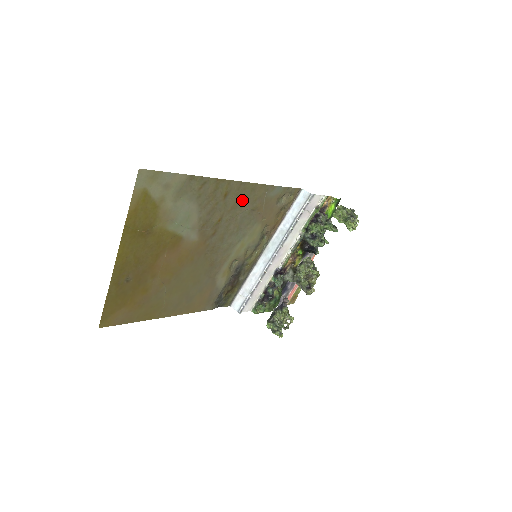
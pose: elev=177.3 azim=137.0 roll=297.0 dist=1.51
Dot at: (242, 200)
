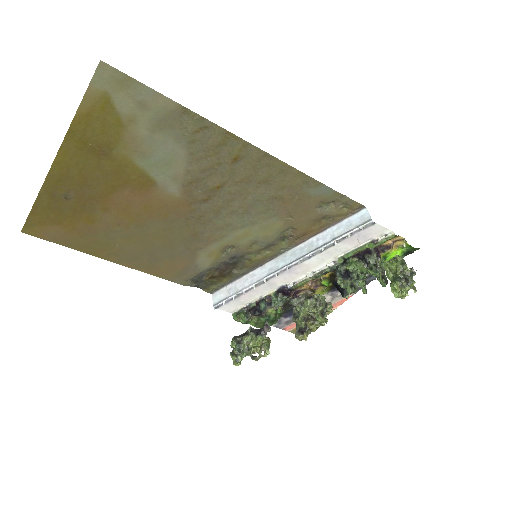
Dot at: (261, 177)
